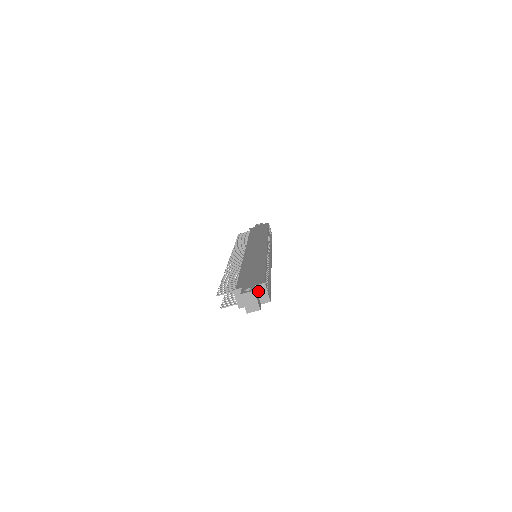
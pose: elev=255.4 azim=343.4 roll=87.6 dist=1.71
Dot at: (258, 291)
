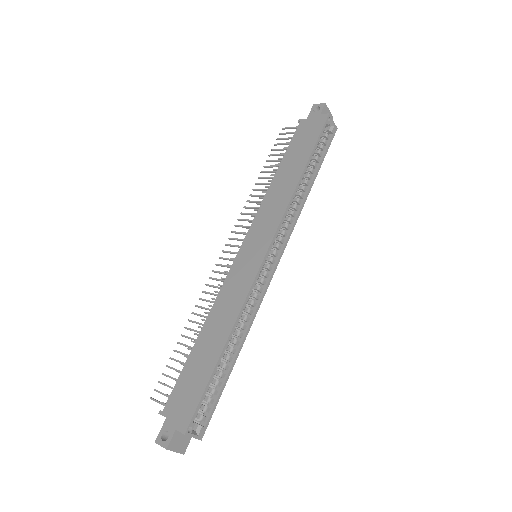
Dot at: occluded
